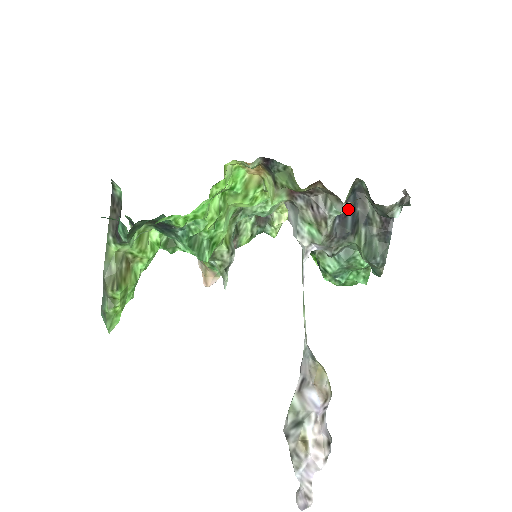
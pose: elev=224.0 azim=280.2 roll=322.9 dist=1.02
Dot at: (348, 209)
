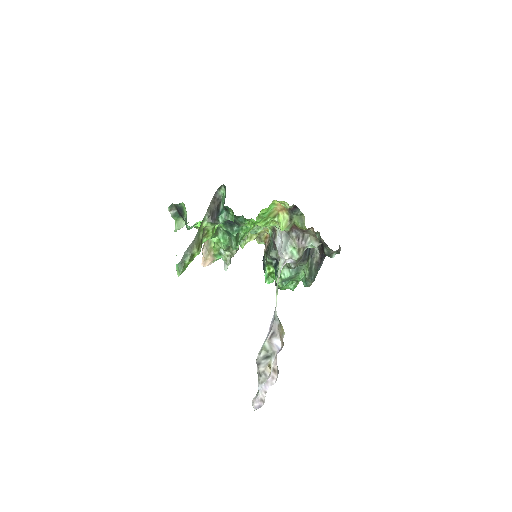
Dot at: occluded
